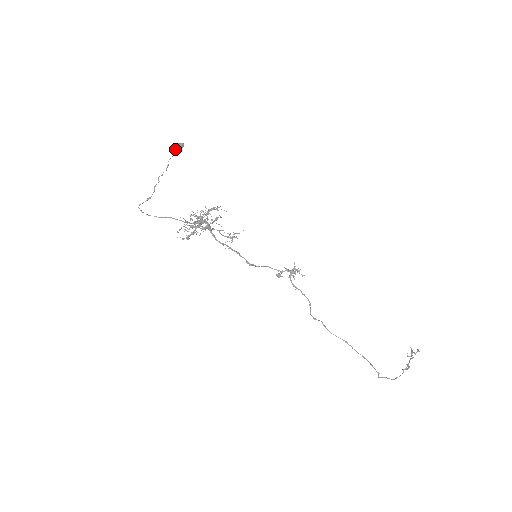
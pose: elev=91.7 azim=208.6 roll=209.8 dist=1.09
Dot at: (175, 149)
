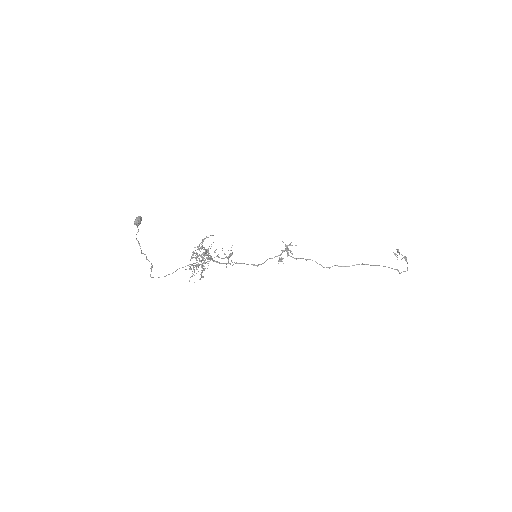
Dot at: (138, 223)
